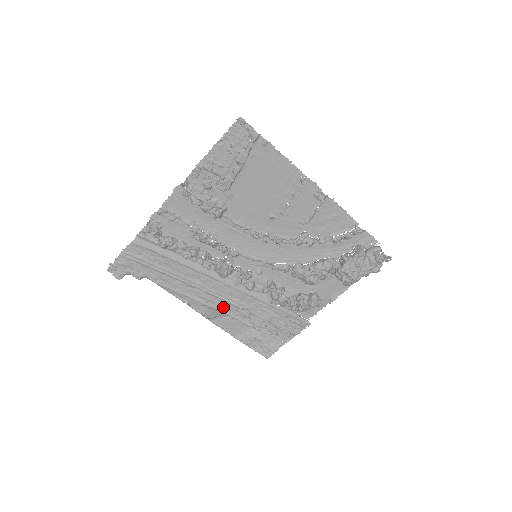
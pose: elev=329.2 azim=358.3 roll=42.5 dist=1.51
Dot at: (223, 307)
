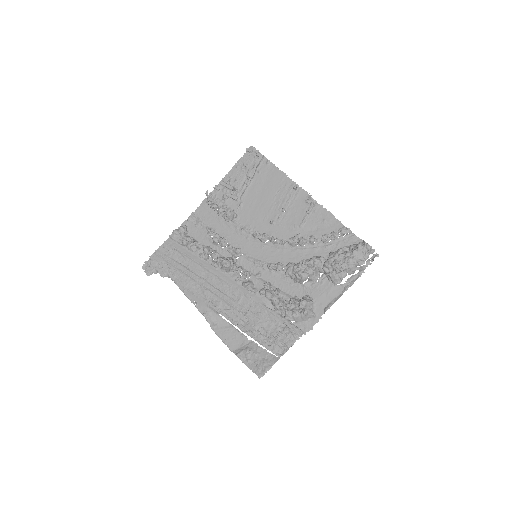
Dot at: (224, 309)
